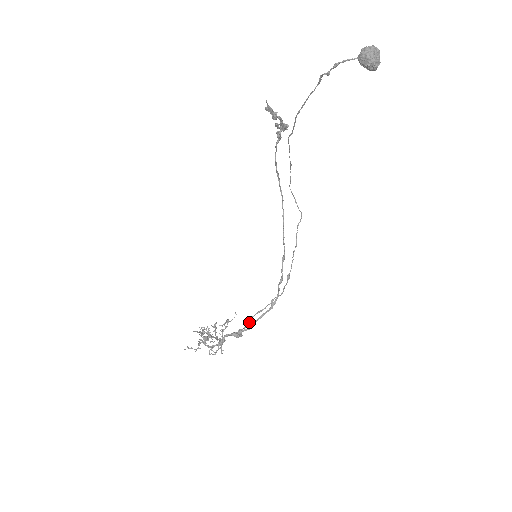
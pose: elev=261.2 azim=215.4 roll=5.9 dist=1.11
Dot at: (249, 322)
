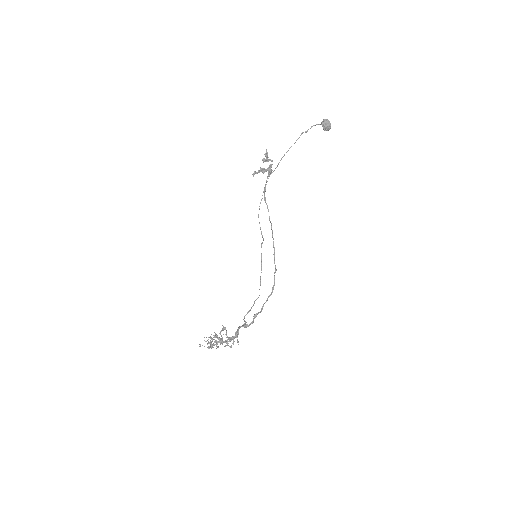
Dot at: (244, 321)
